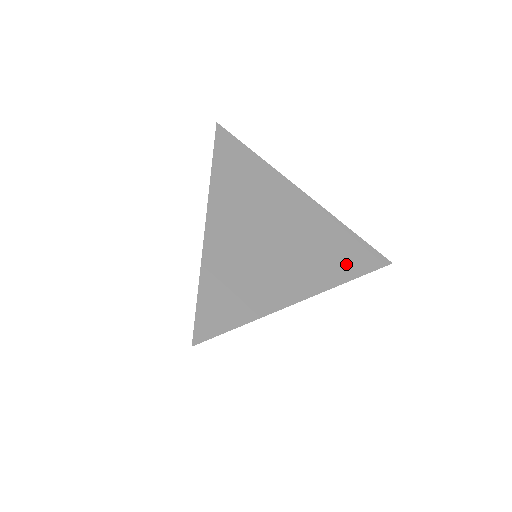
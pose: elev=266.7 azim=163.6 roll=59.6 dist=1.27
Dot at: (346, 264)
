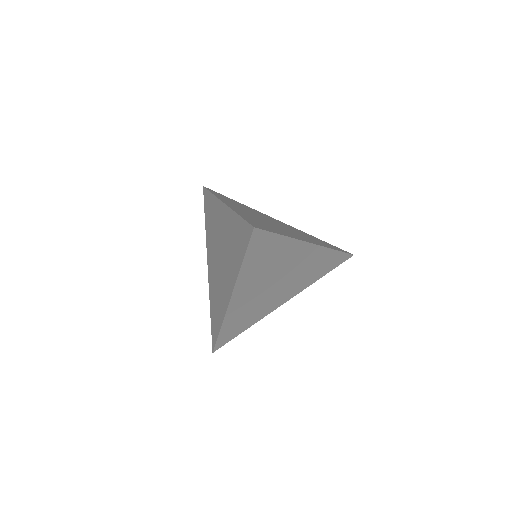
Dot at: (326, 244)
